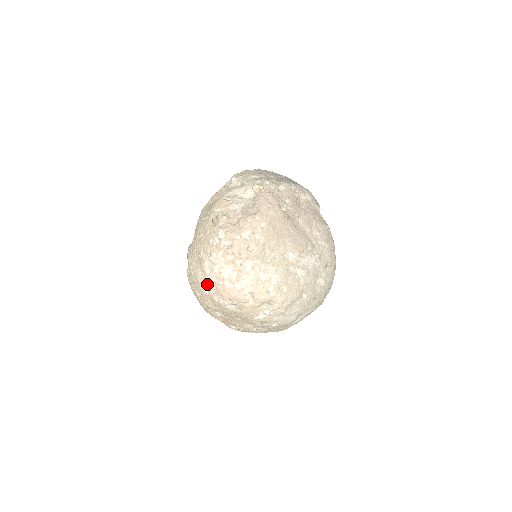
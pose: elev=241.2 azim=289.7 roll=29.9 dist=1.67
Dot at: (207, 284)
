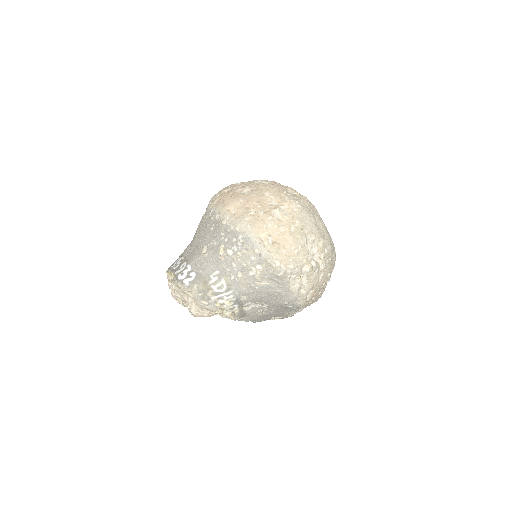
Dot at: (241, 182)
